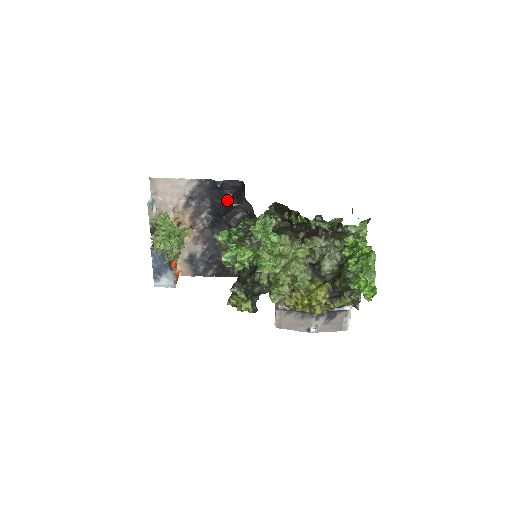
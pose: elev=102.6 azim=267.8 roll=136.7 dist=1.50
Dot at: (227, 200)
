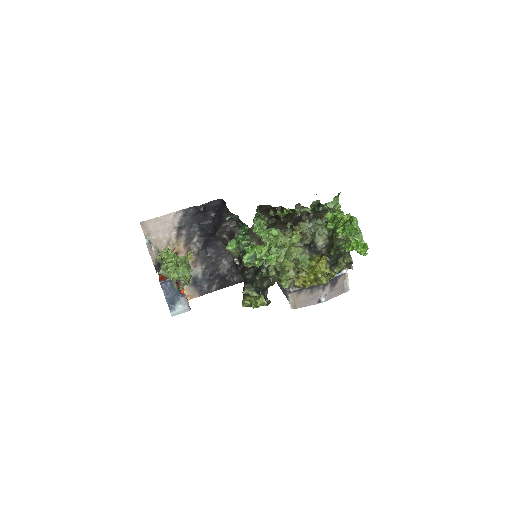
Dot at: (212, 219)
